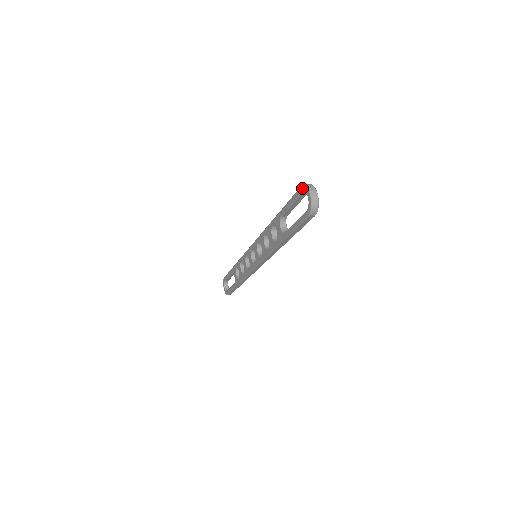
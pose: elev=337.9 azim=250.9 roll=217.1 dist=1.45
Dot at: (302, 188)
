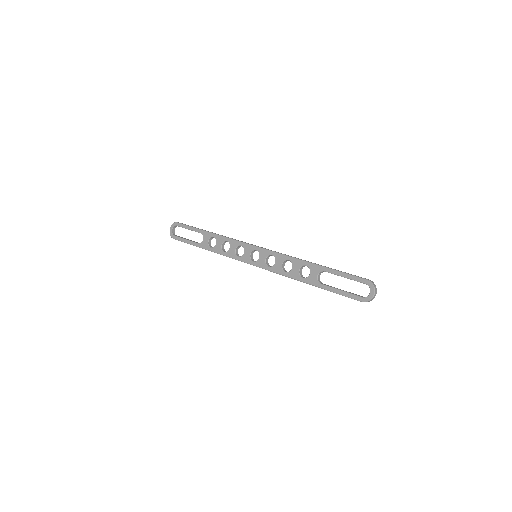
Dot at: (368, 282)
